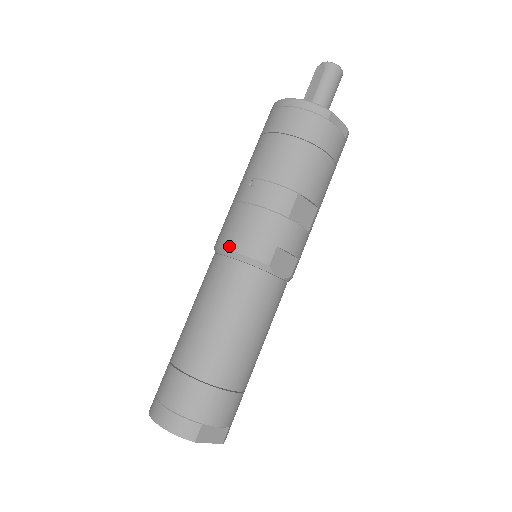
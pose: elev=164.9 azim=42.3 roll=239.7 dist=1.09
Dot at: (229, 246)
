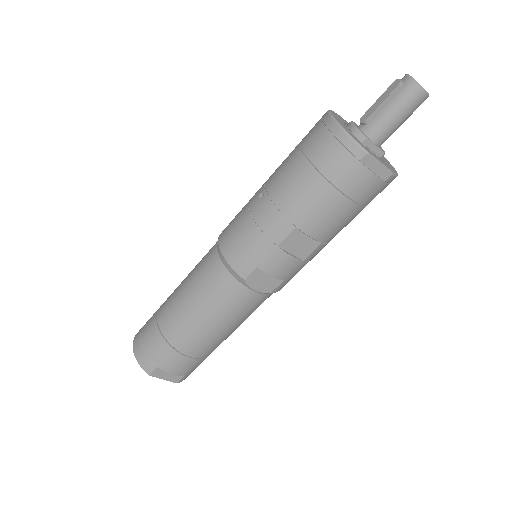
Dot at: (221, 245)
